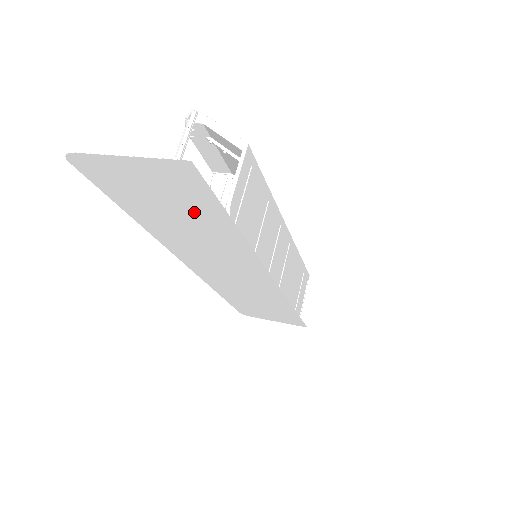
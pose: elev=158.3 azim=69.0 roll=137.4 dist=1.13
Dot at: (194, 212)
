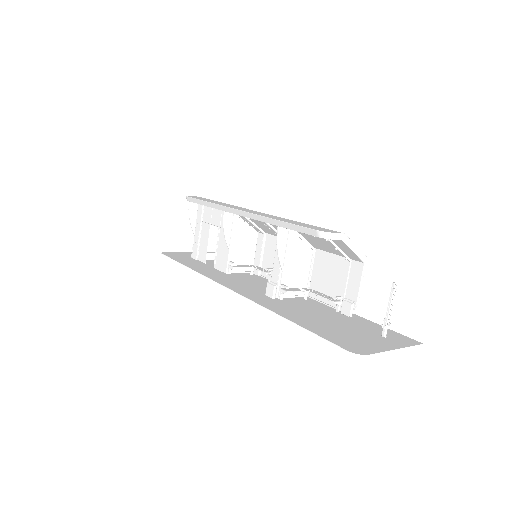
Dot at: (351, 322)
